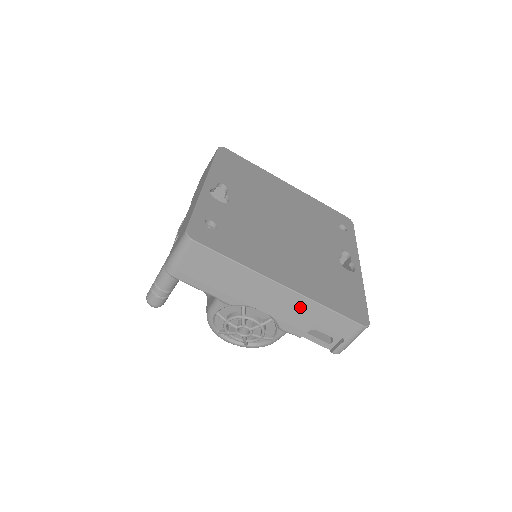
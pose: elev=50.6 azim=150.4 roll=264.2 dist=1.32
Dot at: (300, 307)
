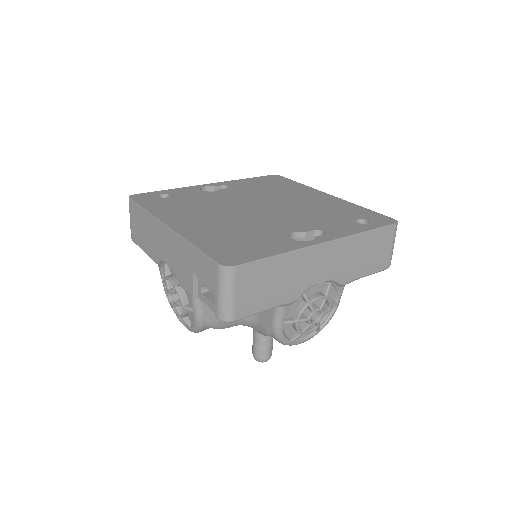
Dot at: (180, 250)
